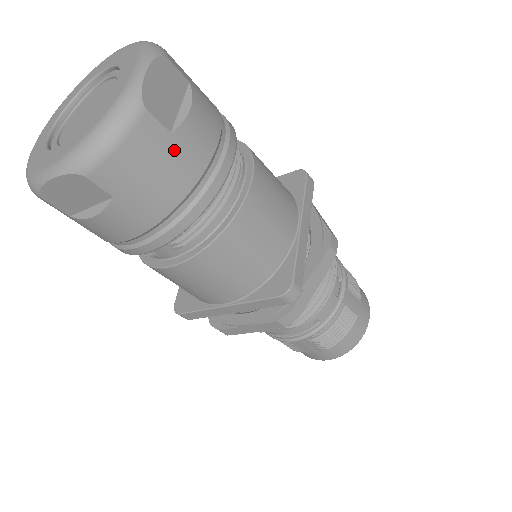
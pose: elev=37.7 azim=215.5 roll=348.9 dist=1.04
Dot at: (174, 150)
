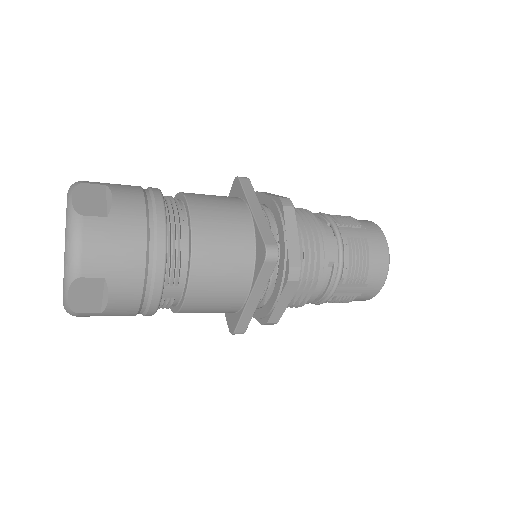
Dot at: (117, 225)
